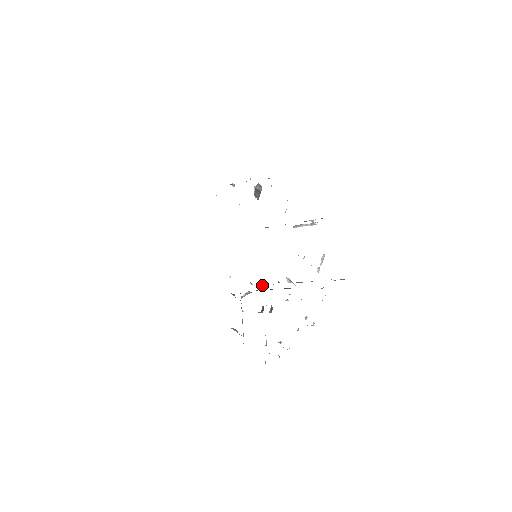
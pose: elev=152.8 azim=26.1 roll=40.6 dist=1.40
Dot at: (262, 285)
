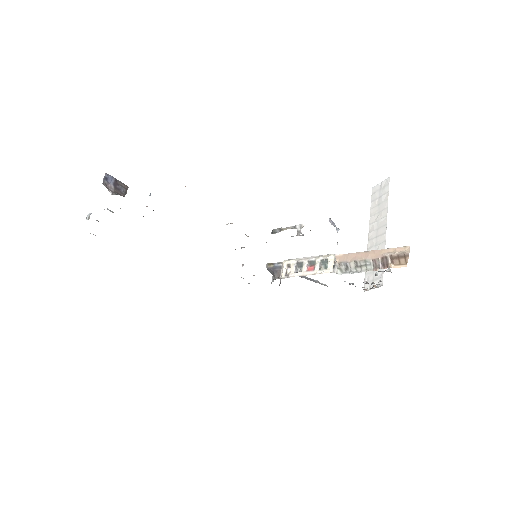
Dot at: (295, 264)
